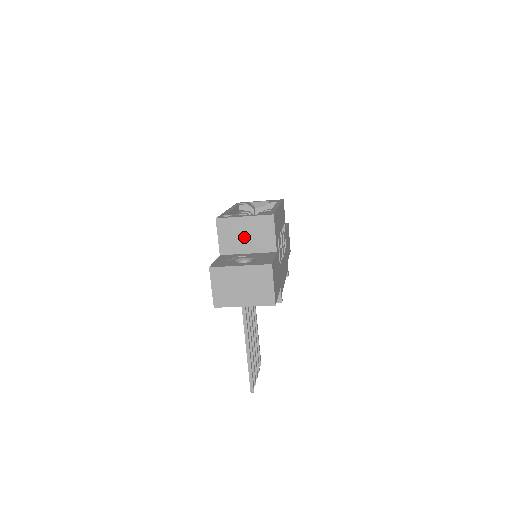
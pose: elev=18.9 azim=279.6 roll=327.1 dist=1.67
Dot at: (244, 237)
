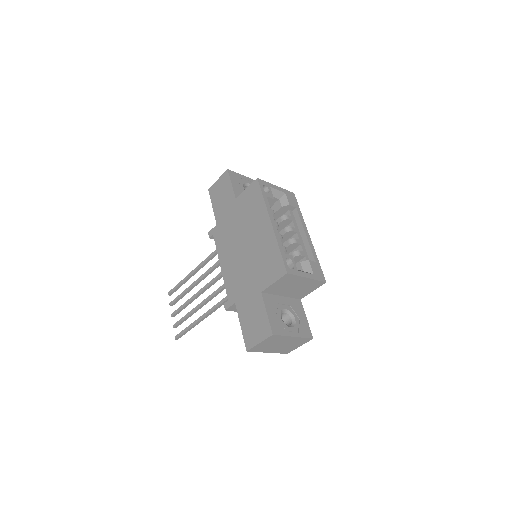
Dot at: (292, 288)
